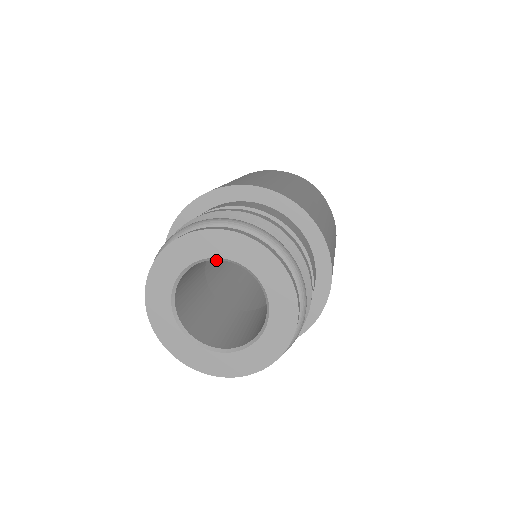
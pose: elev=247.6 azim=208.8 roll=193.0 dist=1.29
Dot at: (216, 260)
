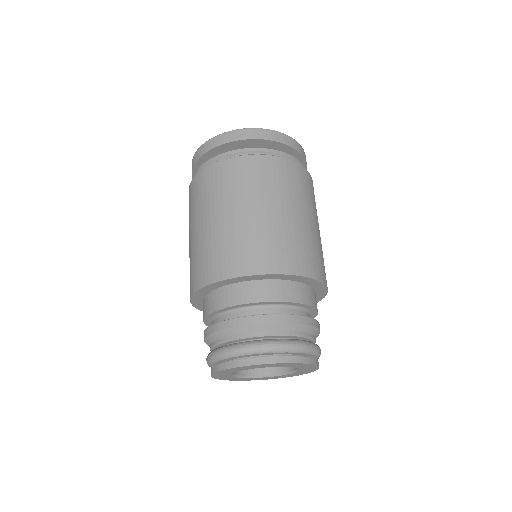
Dot at: occluded
